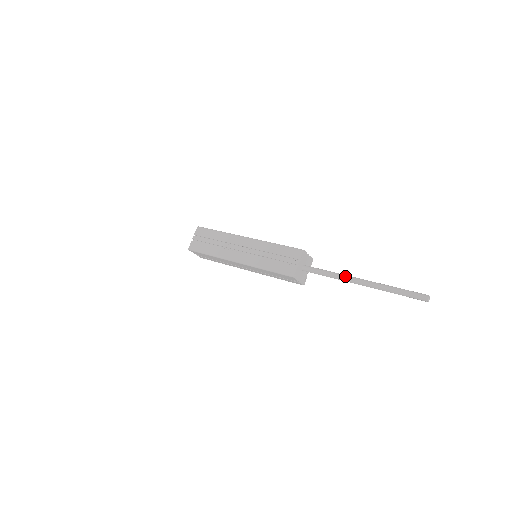
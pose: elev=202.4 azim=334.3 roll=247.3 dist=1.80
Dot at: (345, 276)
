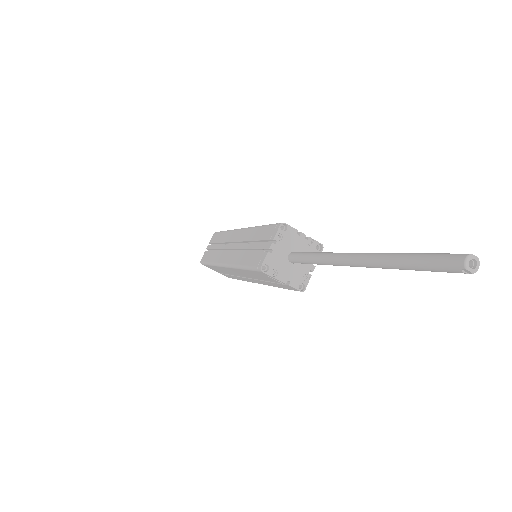
Dot at: (331, 254)
